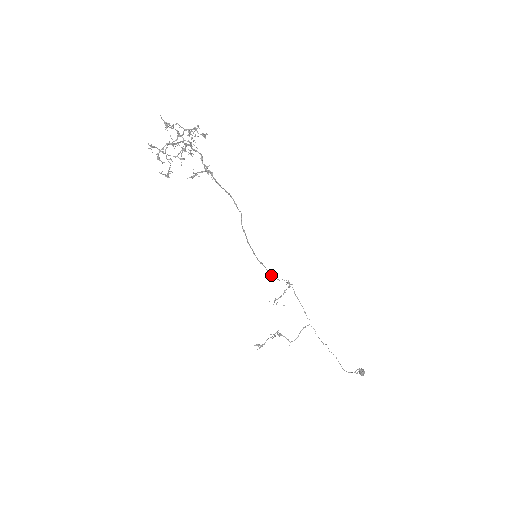
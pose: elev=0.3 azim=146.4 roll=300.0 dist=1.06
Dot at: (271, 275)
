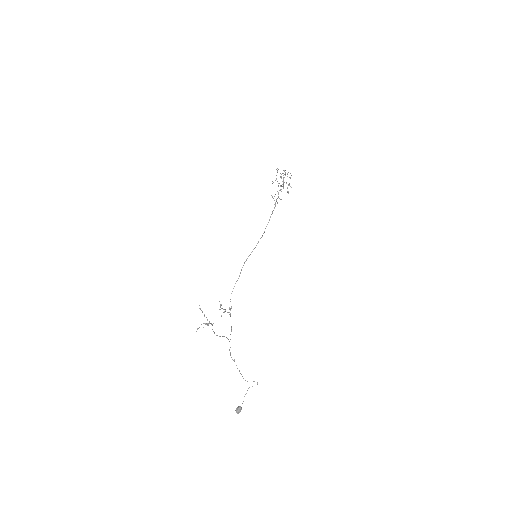
Dot at: occluded
